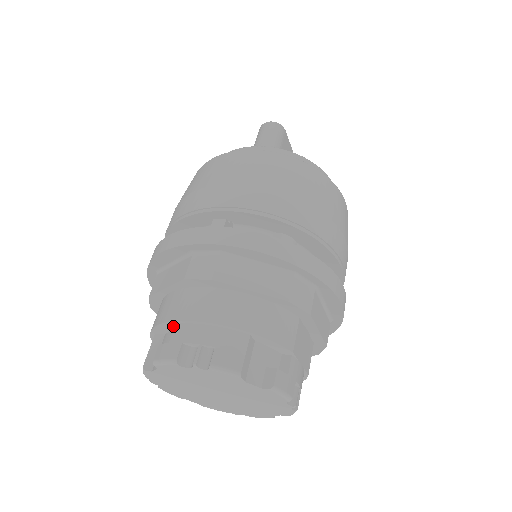
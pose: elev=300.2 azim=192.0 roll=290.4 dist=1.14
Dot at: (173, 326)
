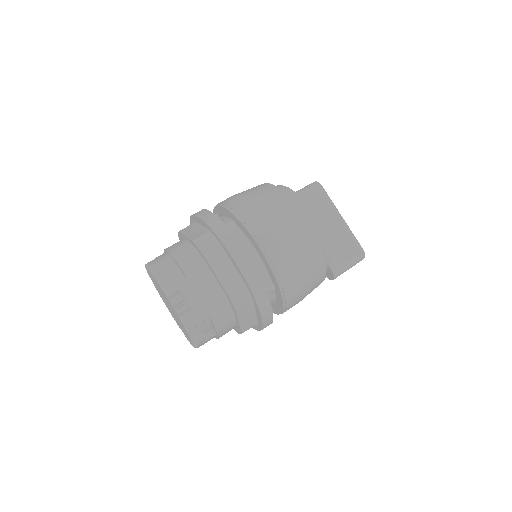
Dot at: occluded
